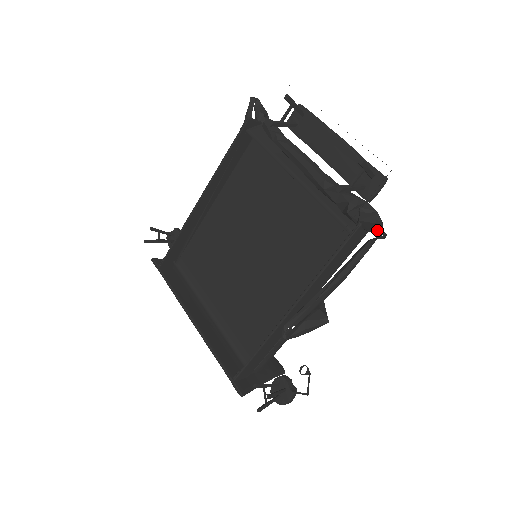
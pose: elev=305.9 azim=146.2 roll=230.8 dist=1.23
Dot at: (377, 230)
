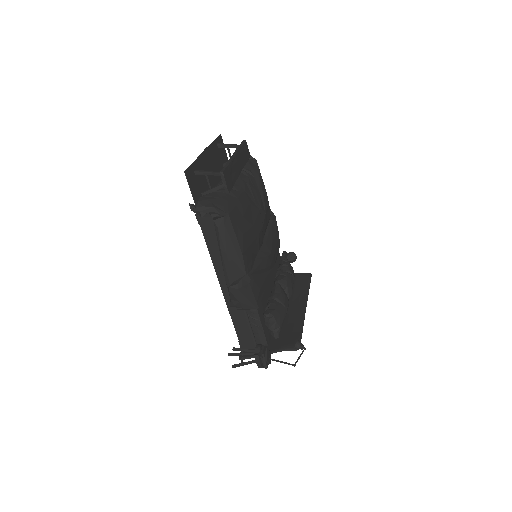
Dot at: (200, 214)
